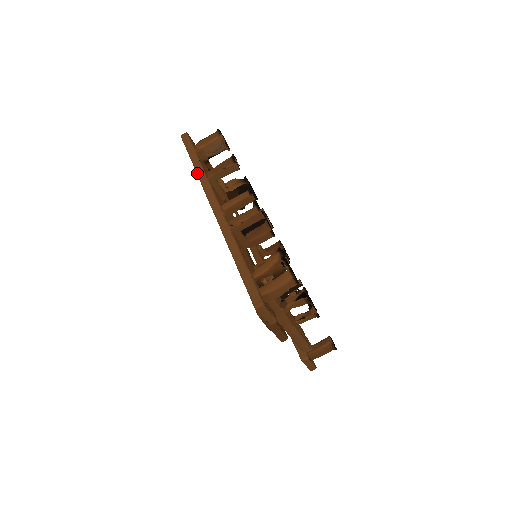
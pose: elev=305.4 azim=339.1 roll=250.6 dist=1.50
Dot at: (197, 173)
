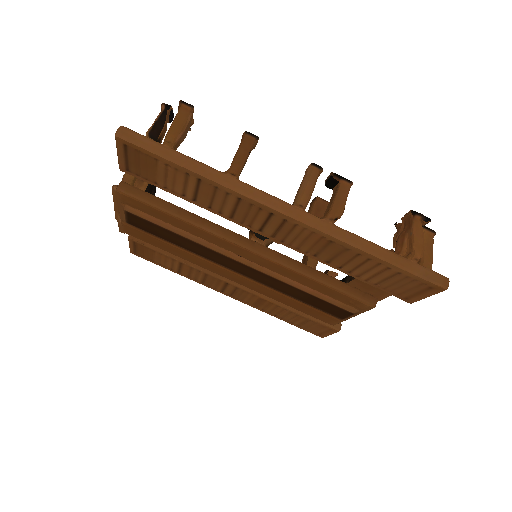
Dot at: (211, 178)
